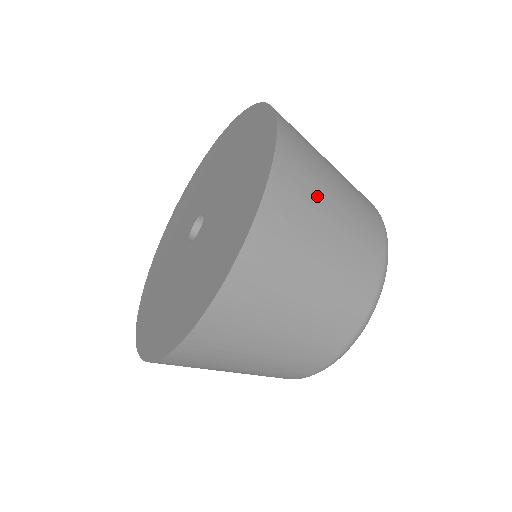
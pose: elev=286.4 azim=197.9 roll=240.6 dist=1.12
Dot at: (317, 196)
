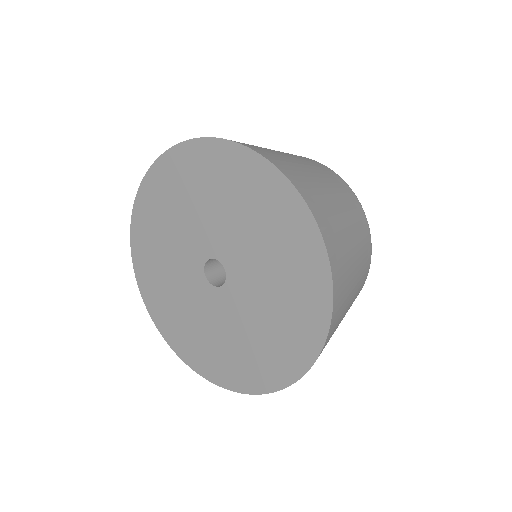
Dot at: (329, 204)
